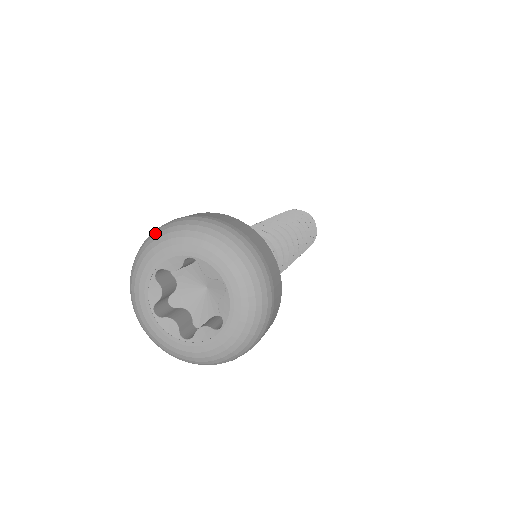
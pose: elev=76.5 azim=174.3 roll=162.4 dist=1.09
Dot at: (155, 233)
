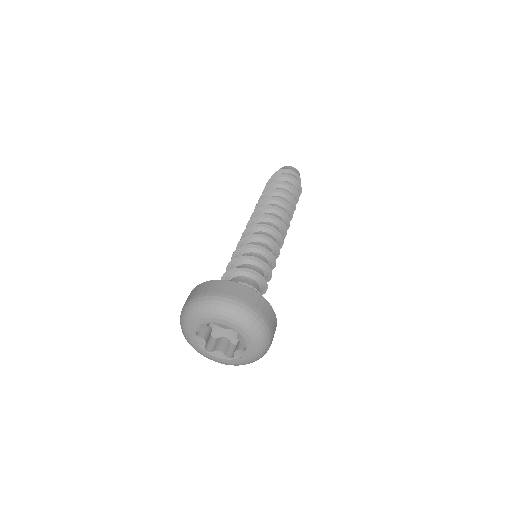
Dot at: (184, 313)
